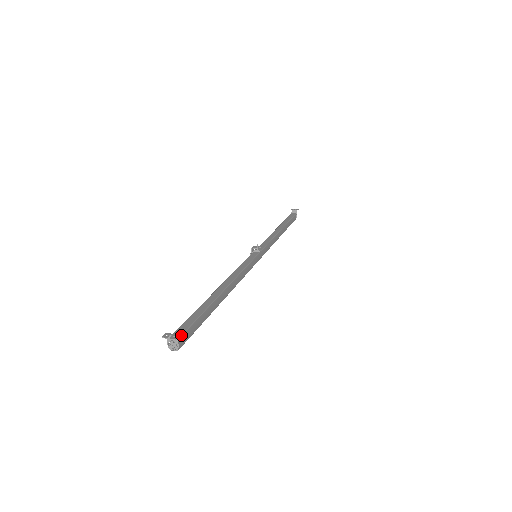
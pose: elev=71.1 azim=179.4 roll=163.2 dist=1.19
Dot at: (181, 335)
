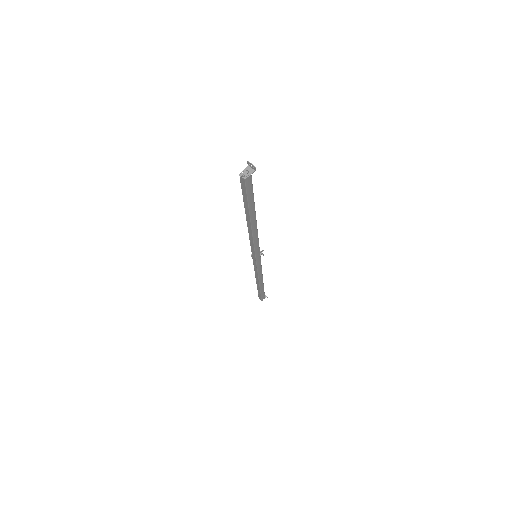
Dot at: occluded
